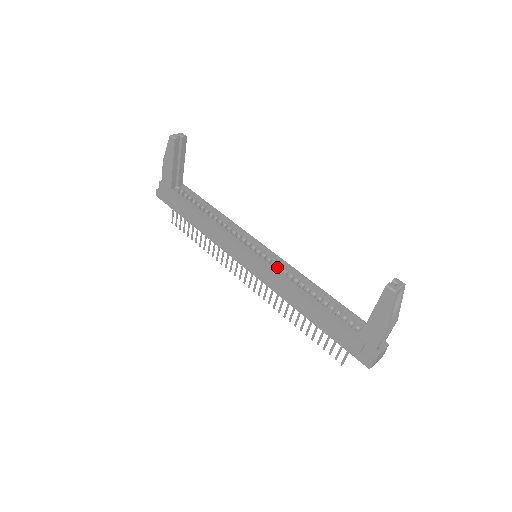
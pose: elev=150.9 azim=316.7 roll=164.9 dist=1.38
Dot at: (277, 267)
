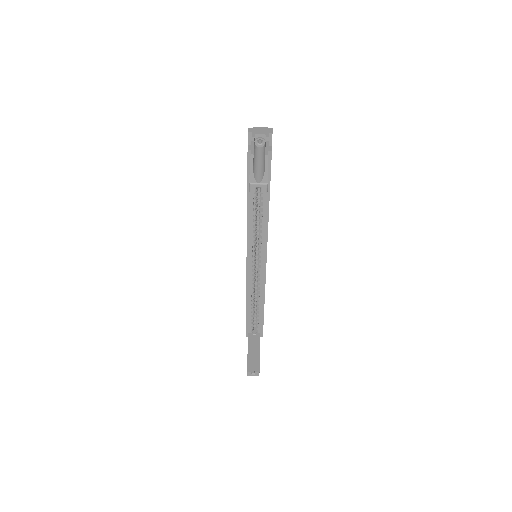
Dot at: occluded
